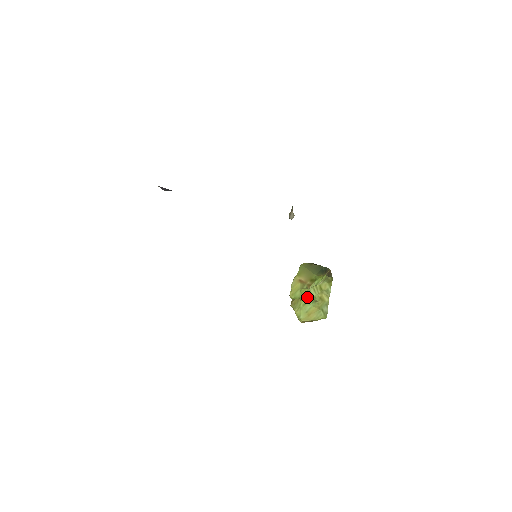
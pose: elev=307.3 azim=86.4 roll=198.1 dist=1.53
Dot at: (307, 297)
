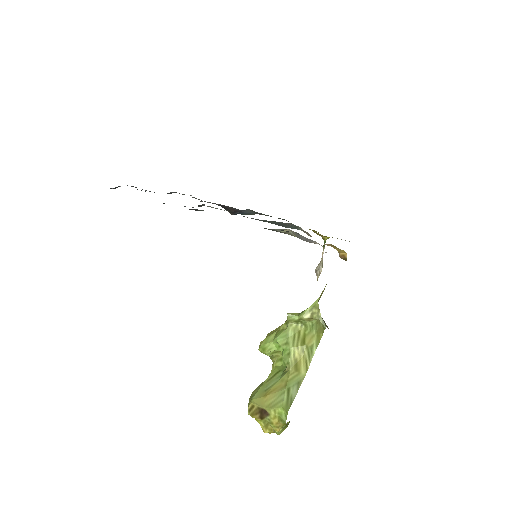
Dot at: (280, 368)
